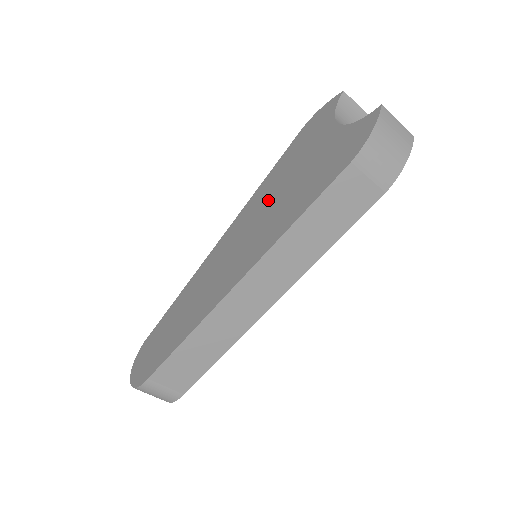
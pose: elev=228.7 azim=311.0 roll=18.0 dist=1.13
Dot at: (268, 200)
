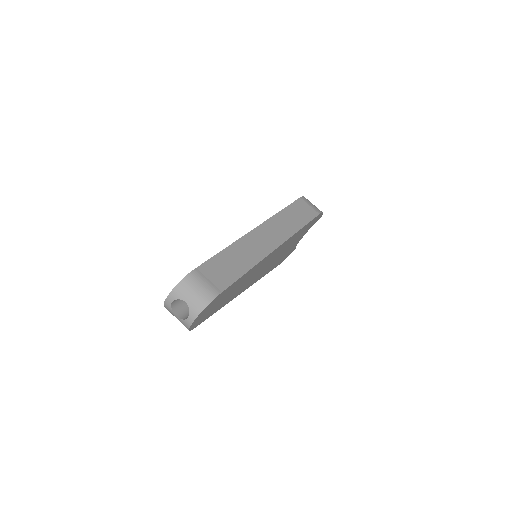
Dot at: occluded
